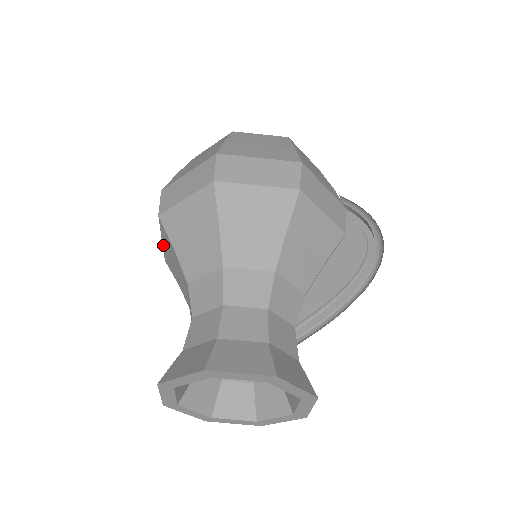
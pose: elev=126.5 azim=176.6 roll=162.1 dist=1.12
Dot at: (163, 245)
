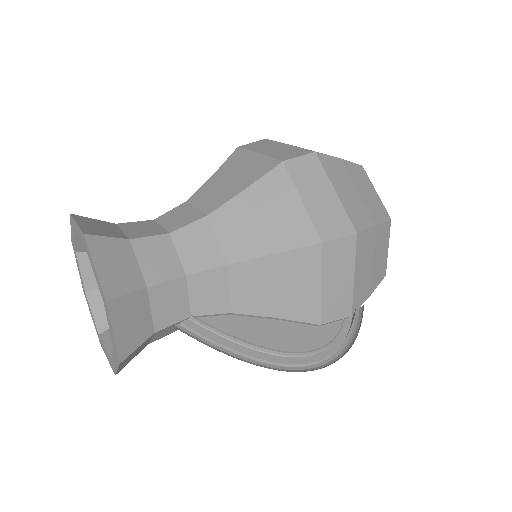
Dot at: occluded
